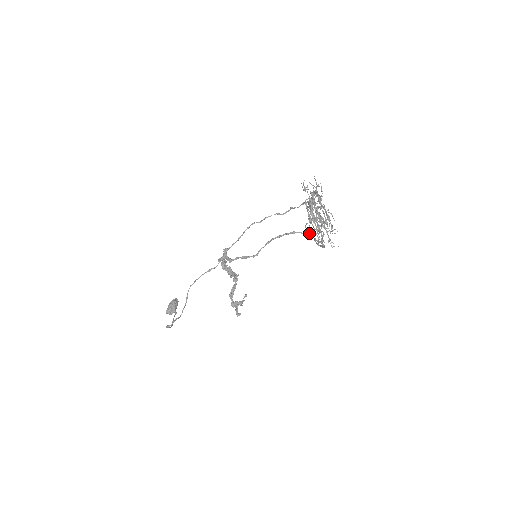
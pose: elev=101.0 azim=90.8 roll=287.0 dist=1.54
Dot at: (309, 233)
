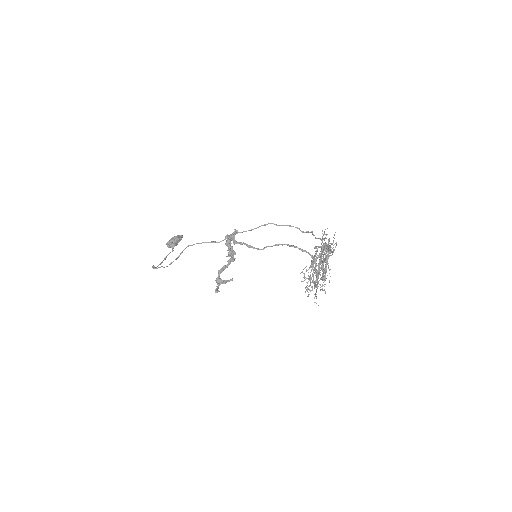
Dot at: occluded
